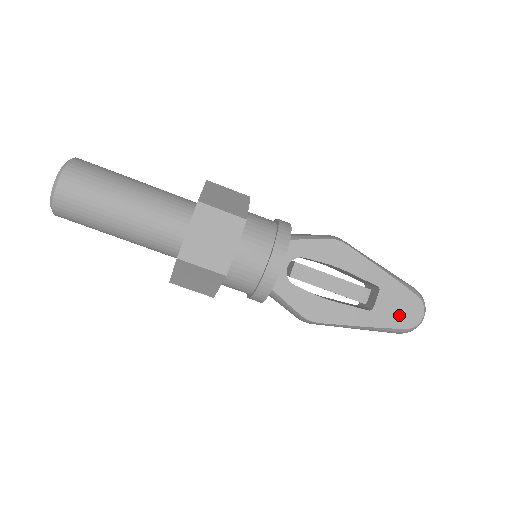
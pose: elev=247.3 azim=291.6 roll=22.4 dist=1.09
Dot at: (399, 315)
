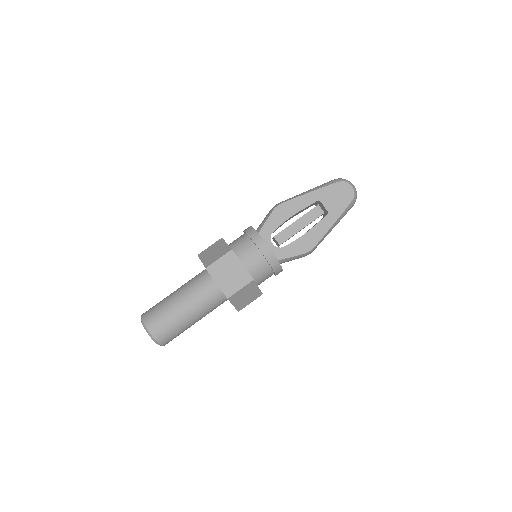
Dot at: (342, 199)
